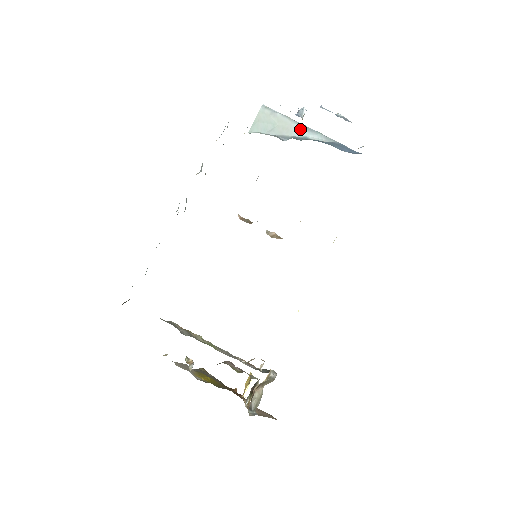
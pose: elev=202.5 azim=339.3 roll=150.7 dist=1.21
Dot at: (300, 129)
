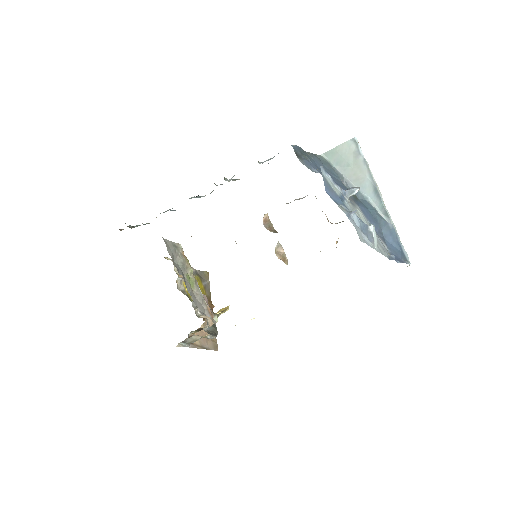
Dot at: (369, 187)
